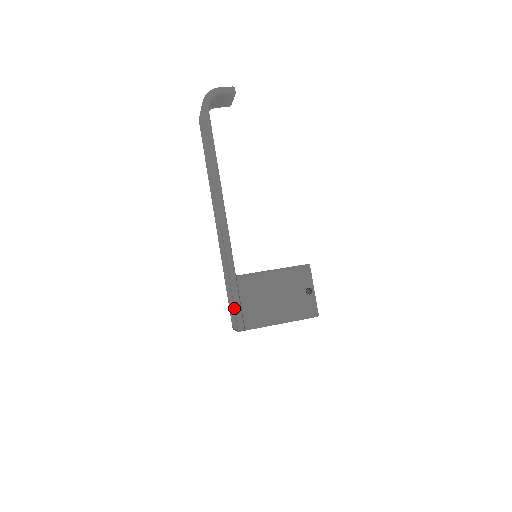
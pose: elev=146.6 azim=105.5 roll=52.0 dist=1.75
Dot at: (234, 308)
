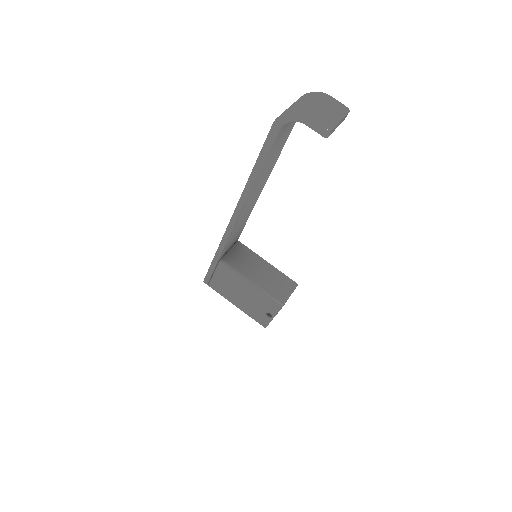
Dot at: (208, 271)
